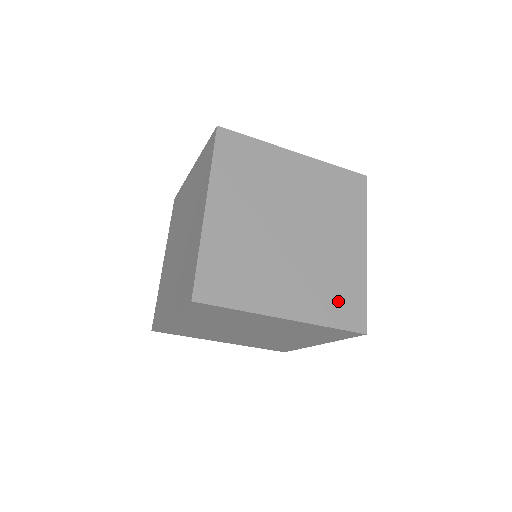
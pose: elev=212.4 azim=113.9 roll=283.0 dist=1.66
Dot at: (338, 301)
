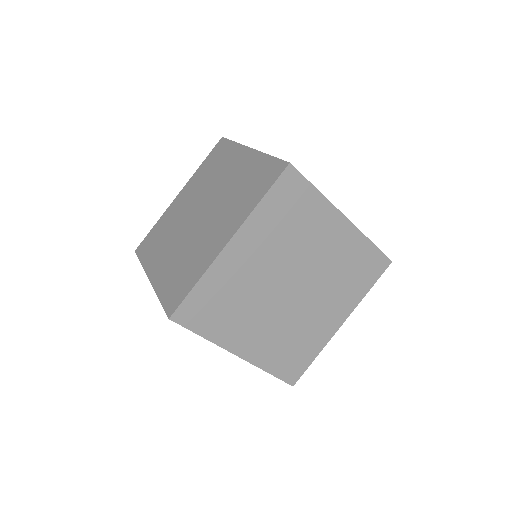
Dot at: (289, 356)
